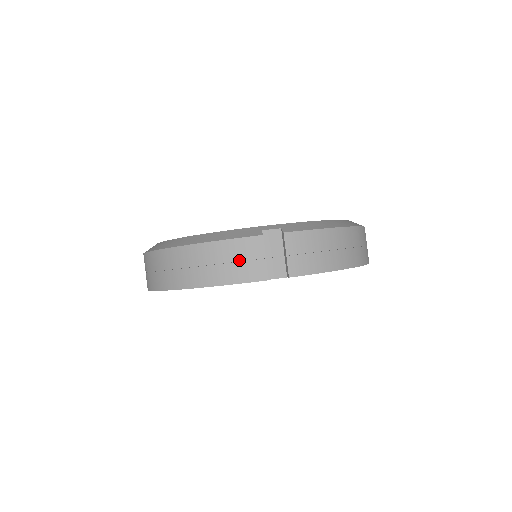
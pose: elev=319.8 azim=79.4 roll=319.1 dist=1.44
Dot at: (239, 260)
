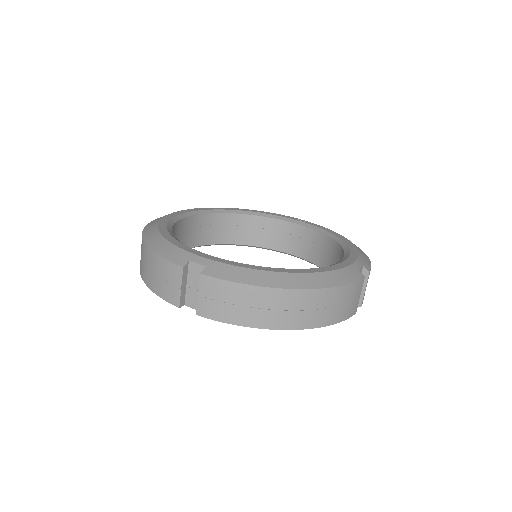
Dot at: (164, 278)
